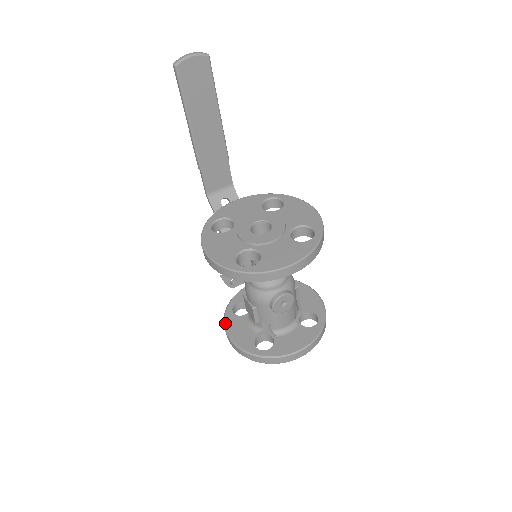
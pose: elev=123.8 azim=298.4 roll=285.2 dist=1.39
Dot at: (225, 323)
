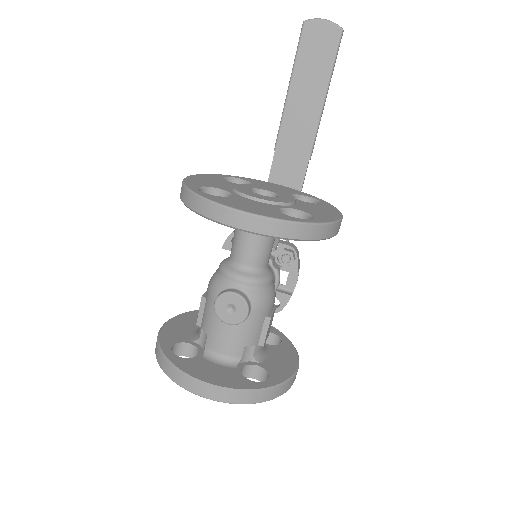
Dot at: (178, 315)
